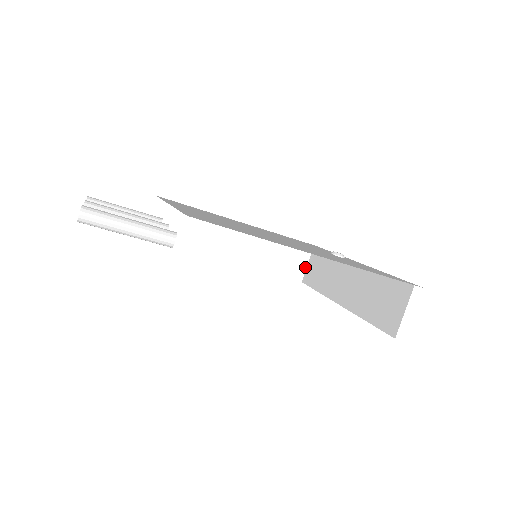
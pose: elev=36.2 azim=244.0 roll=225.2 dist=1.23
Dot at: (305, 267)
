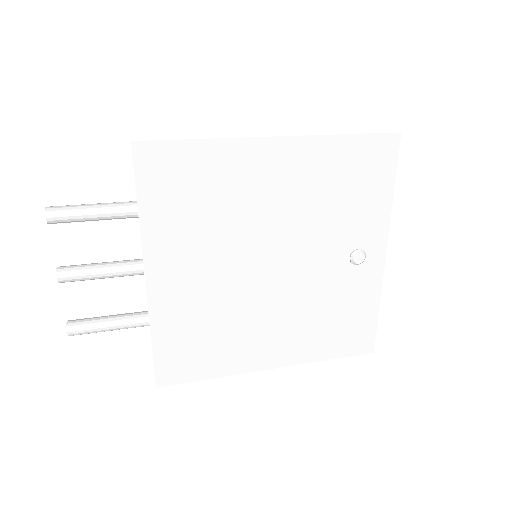
Dot at: occluded
